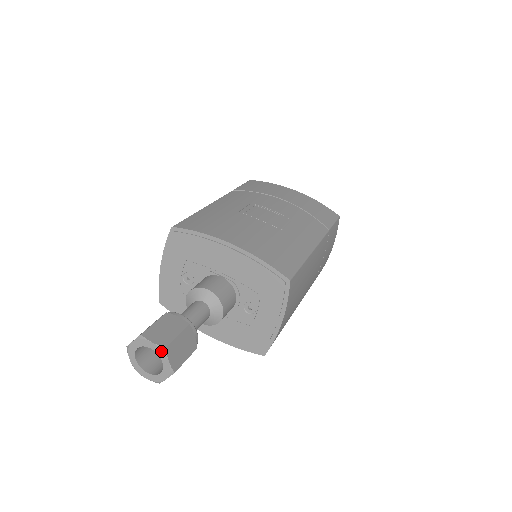
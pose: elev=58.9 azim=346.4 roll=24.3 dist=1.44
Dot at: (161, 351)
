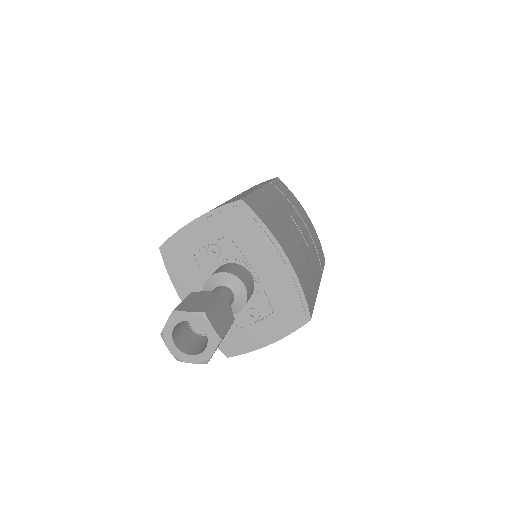
Dot at: (215, 340)
